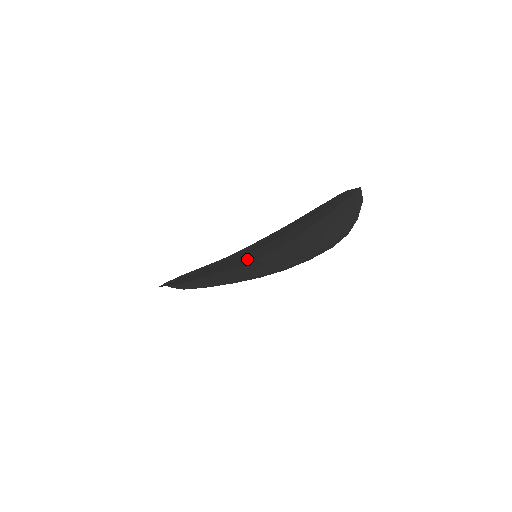
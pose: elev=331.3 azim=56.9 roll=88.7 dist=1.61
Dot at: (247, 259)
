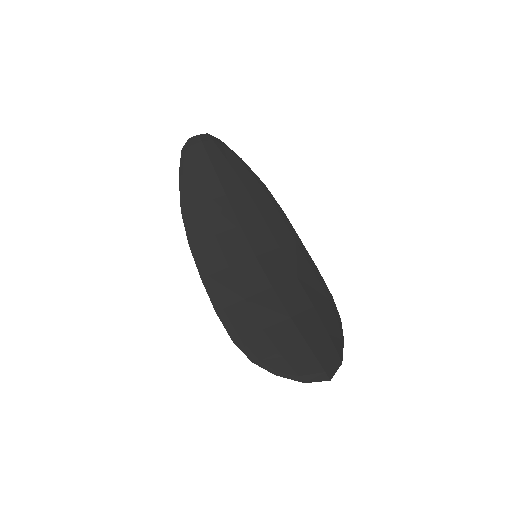
Dot at: (240, 262)
